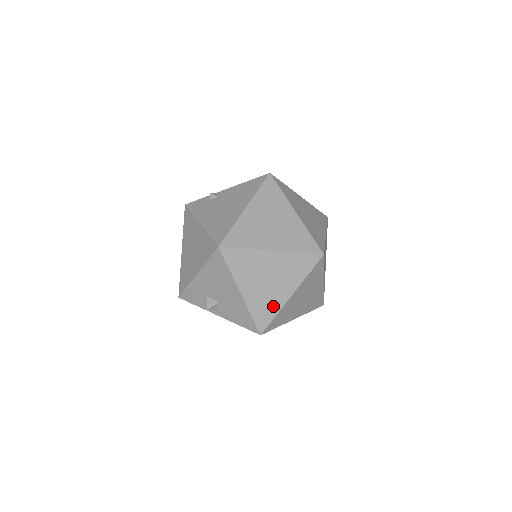
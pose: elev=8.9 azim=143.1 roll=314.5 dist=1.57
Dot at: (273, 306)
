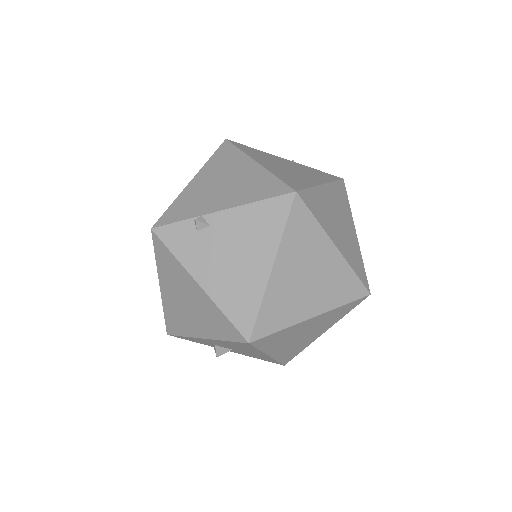
Dot at: (302, 346)
